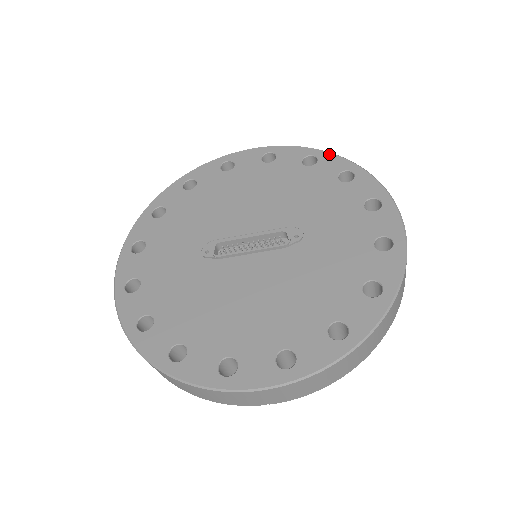
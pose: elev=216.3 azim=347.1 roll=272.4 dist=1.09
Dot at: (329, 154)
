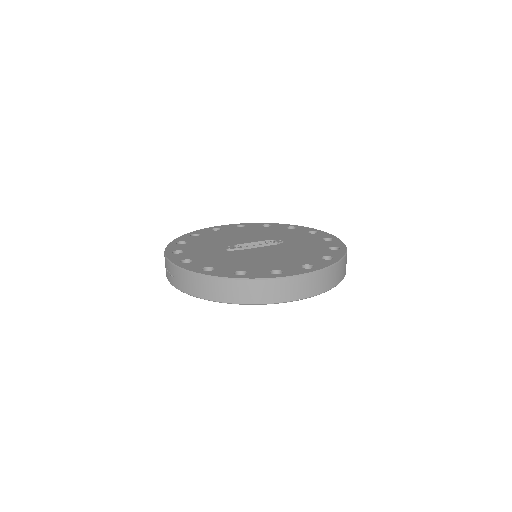
Dot at: (276, 223)
